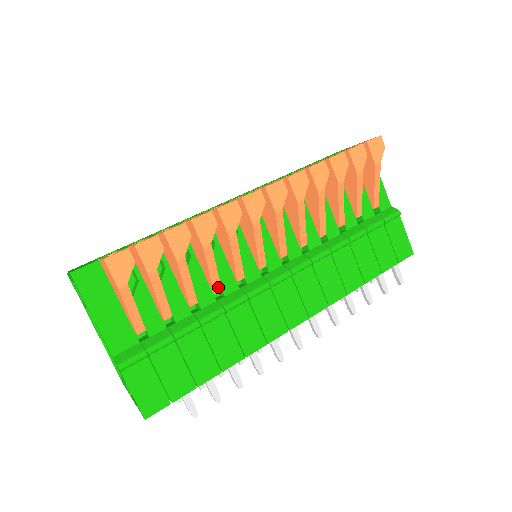
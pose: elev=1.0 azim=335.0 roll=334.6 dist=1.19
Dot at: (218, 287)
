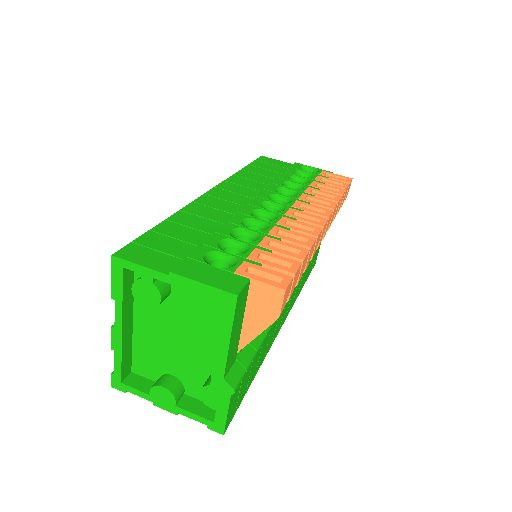
Dot at: occluded
